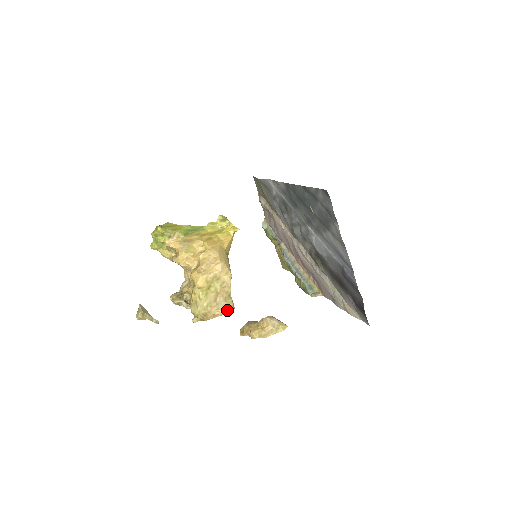
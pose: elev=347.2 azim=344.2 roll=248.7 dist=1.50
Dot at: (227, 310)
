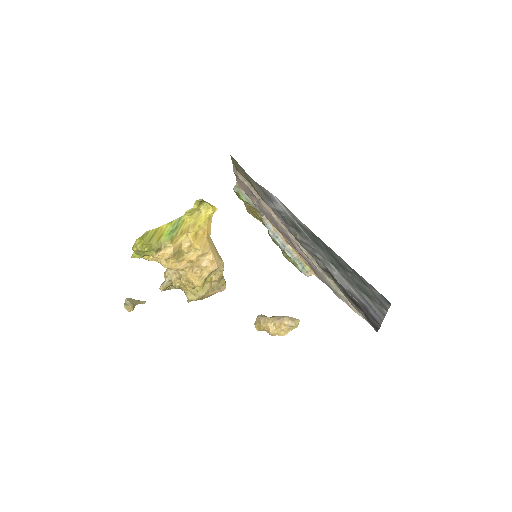
Dot at: (221, 289)
